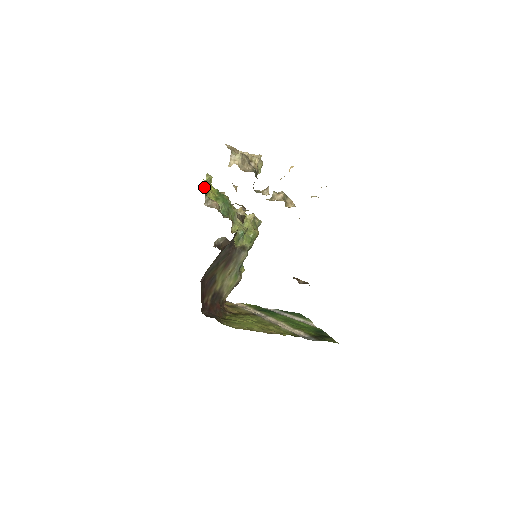
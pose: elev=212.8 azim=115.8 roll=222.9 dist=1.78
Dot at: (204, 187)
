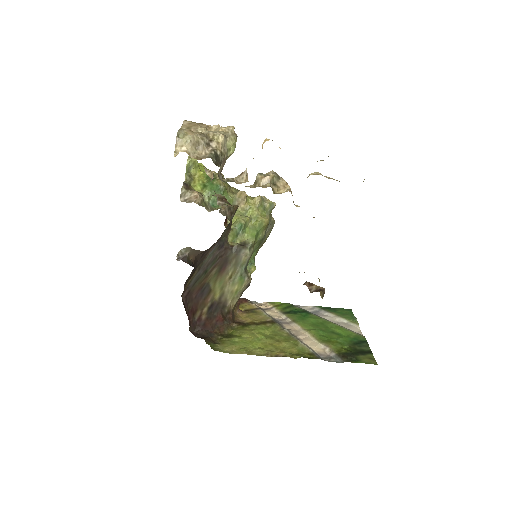
Dot at: (185, 174)
